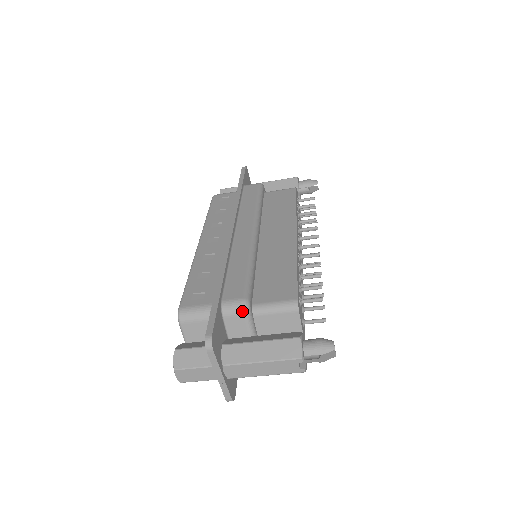
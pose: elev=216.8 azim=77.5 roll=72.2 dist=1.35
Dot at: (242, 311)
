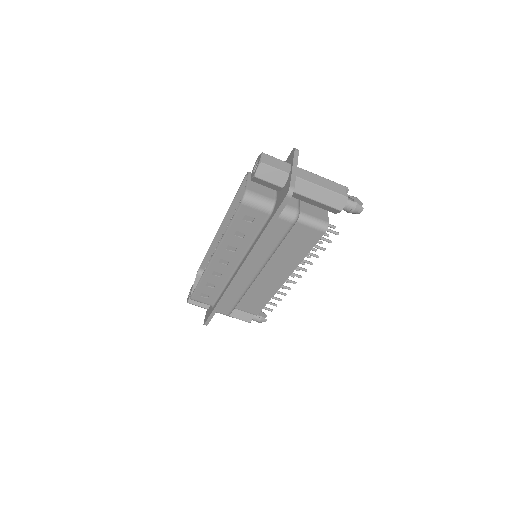
Dot at: occluded
